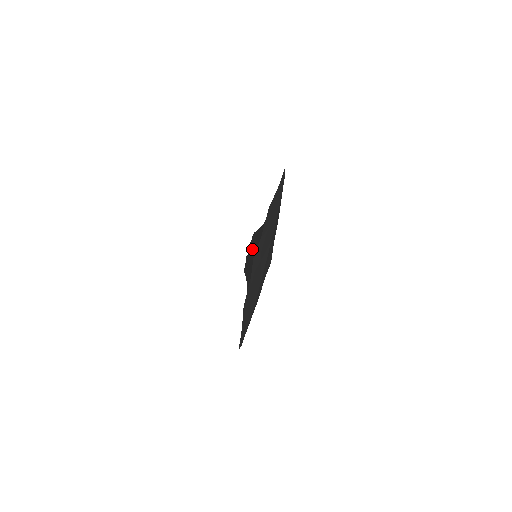
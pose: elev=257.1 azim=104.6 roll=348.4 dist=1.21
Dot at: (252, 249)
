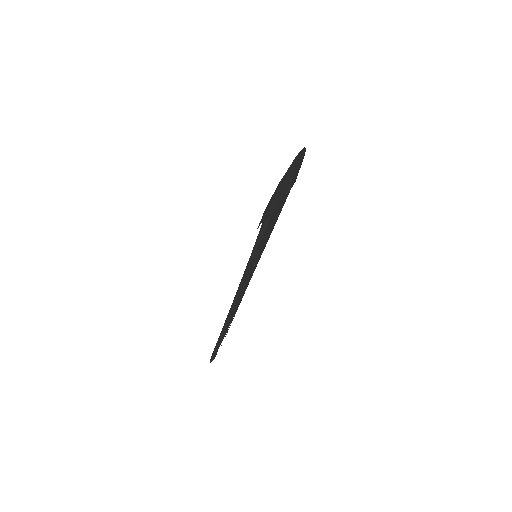
Dot at: occluded
